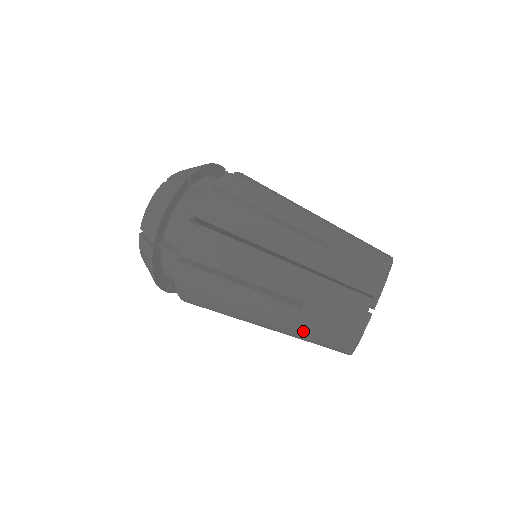
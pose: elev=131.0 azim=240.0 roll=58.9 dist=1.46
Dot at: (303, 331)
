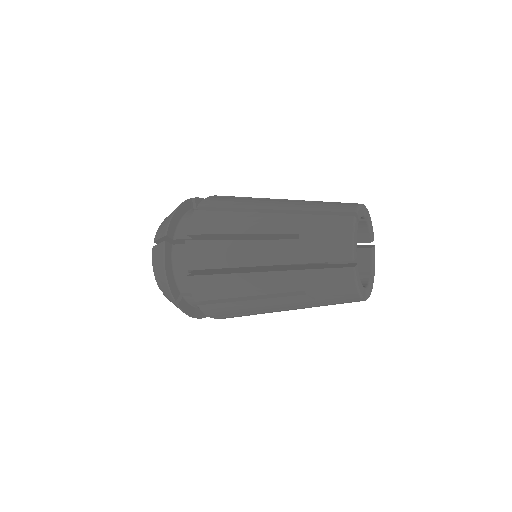
Dot at: (306, 269)
